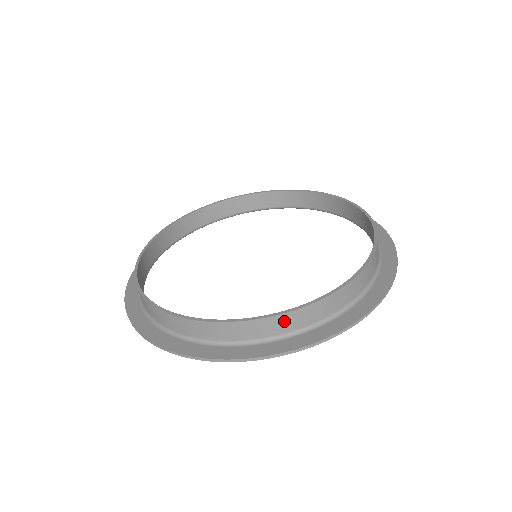
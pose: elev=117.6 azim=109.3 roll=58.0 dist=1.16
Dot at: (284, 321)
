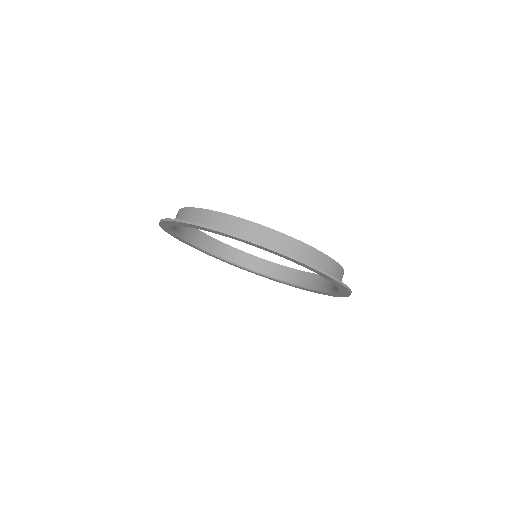
Dot at: (204, 215)
